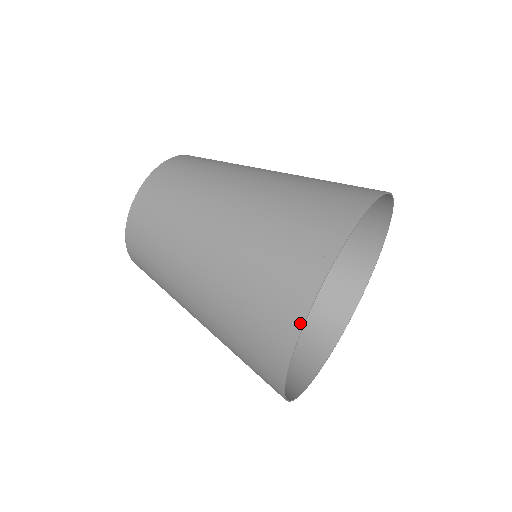
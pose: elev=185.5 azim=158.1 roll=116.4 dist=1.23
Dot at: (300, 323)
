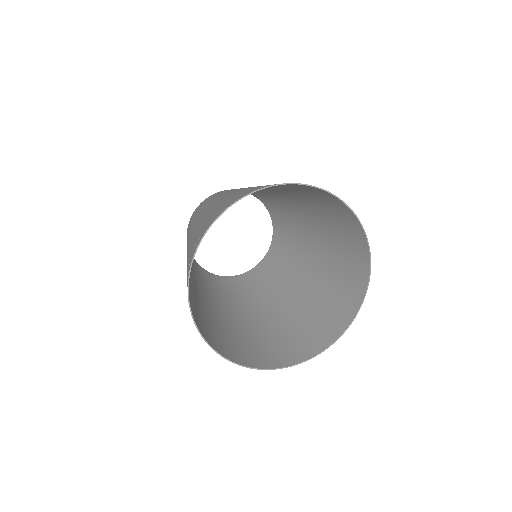
Dot at: (189, 305)
